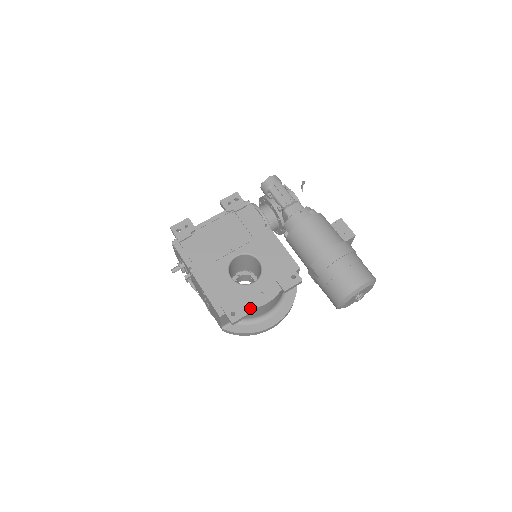
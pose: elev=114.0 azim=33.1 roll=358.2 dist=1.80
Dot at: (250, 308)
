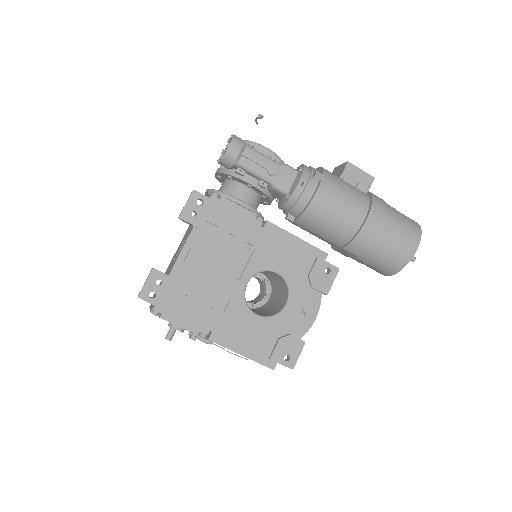
Dot at: (300, 338)
